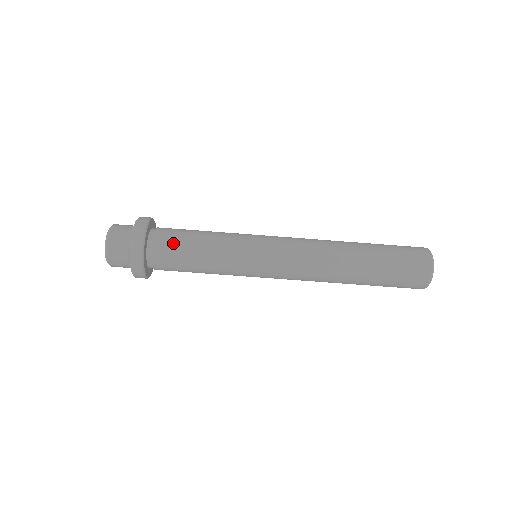
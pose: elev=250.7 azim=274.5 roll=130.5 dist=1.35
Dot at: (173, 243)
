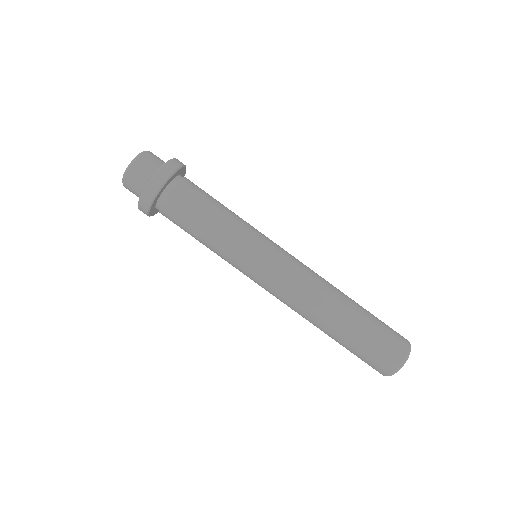
Dot at: (201, 189)
